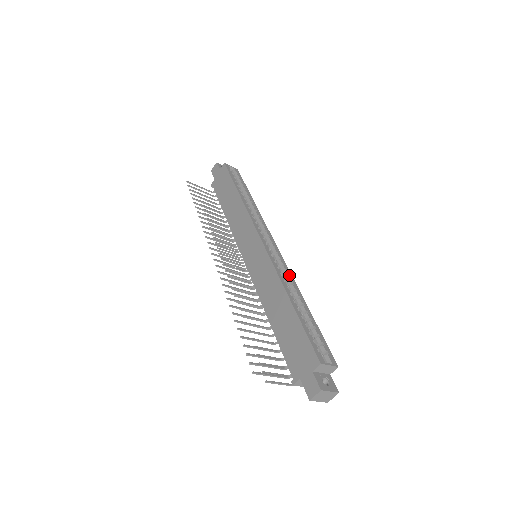
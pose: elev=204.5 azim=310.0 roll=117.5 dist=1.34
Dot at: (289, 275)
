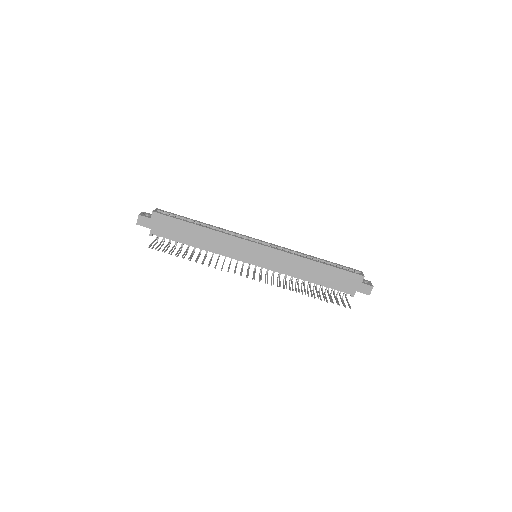
Dot at: (292, 251)
